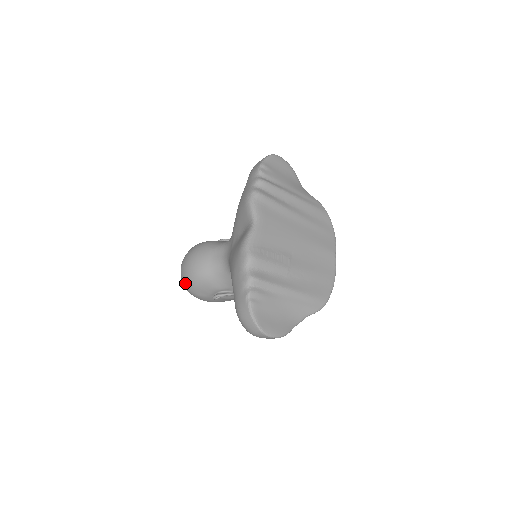
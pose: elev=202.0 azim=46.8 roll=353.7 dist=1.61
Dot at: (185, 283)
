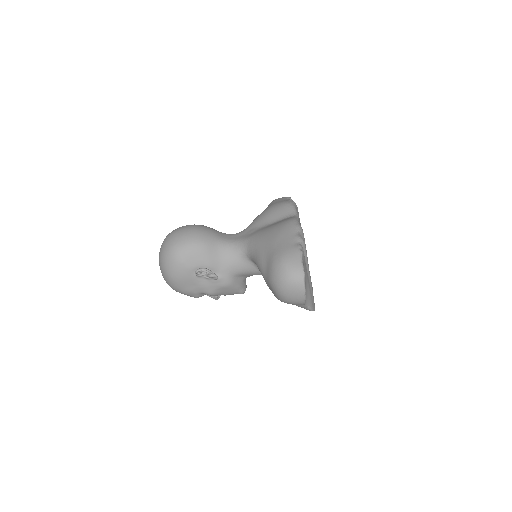
Dot at: (177, 244)
